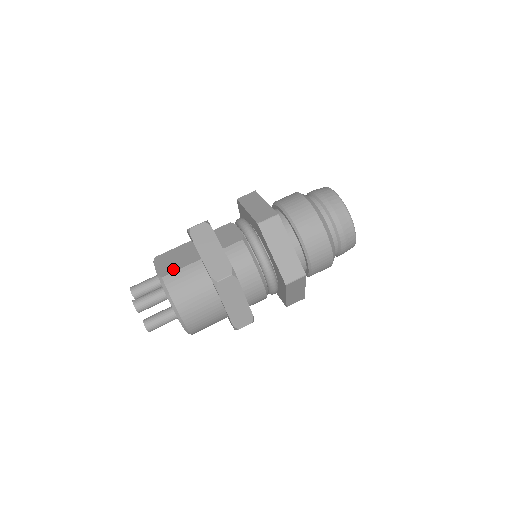
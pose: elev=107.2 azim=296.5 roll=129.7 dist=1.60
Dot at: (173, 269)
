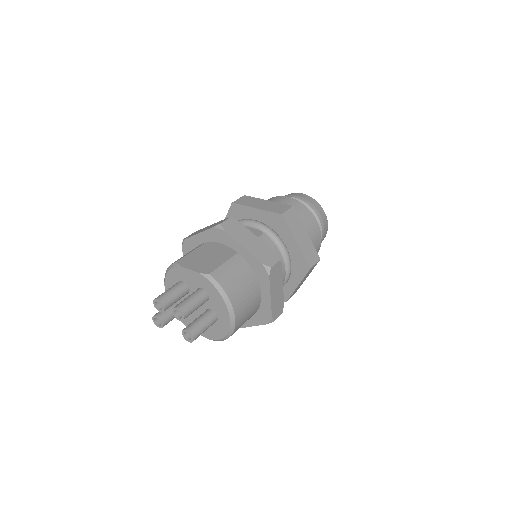
Dot at: (215, 265)
